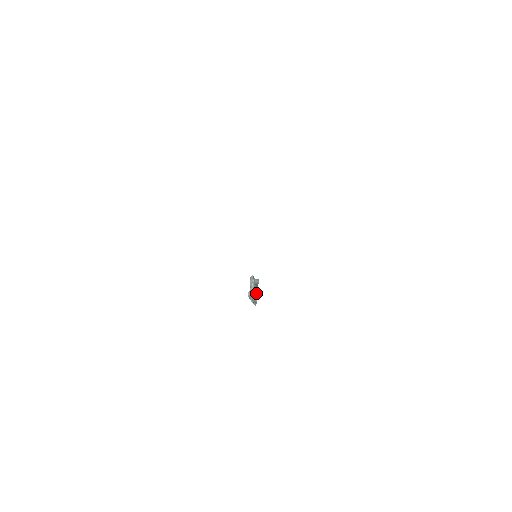
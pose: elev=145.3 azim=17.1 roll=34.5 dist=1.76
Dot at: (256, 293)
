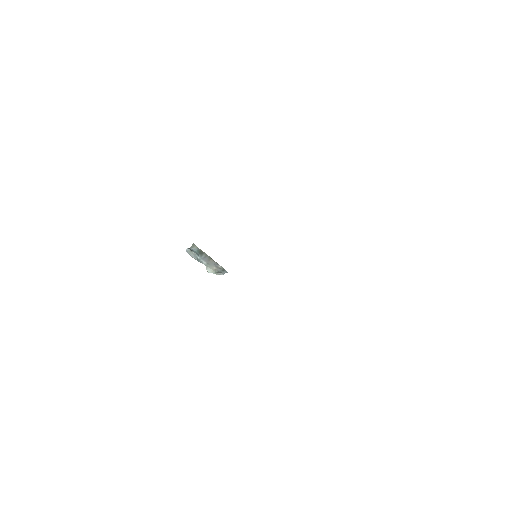
Dot at: (211, 261)
